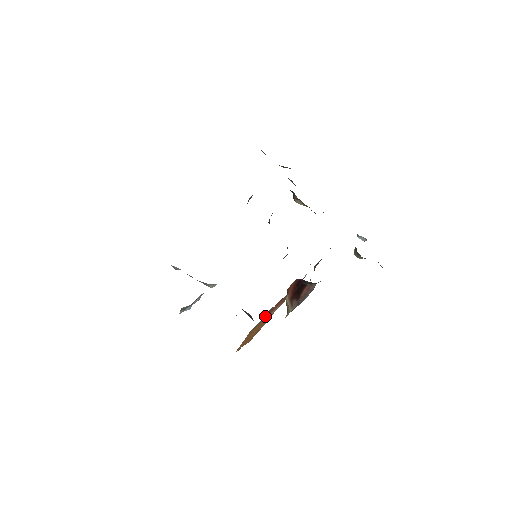
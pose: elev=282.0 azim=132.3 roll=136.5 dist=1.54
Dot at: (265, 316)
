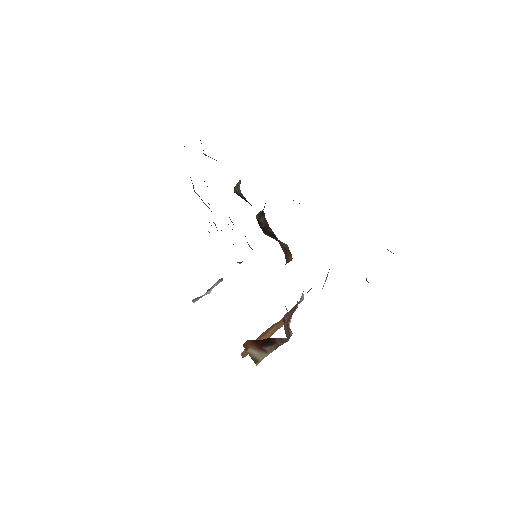
Dot at: occluded
